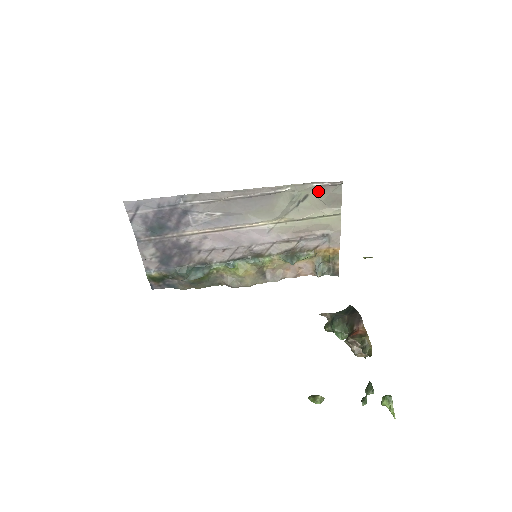
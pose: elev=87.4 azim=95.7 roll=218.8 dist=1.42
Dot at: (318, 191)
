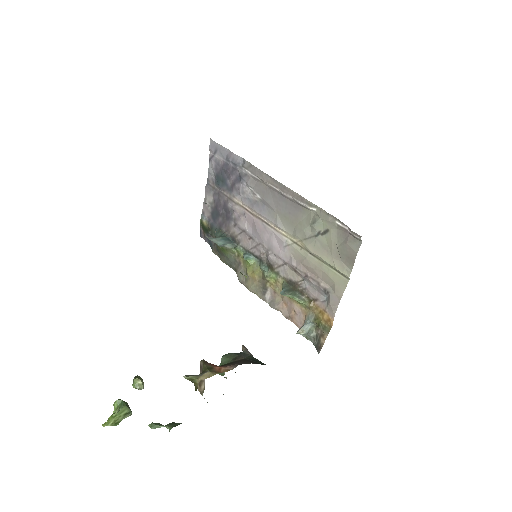
Dot at: (338, 233)
